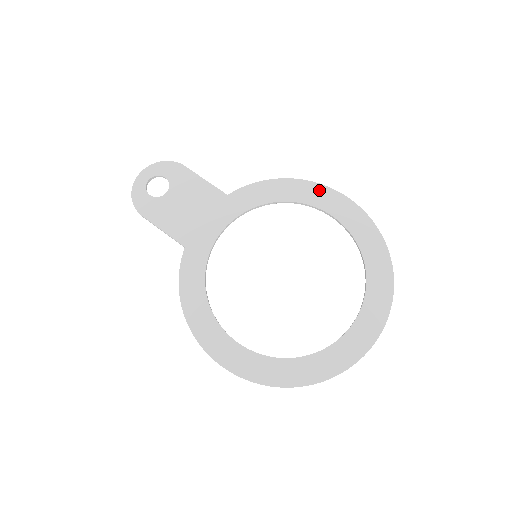
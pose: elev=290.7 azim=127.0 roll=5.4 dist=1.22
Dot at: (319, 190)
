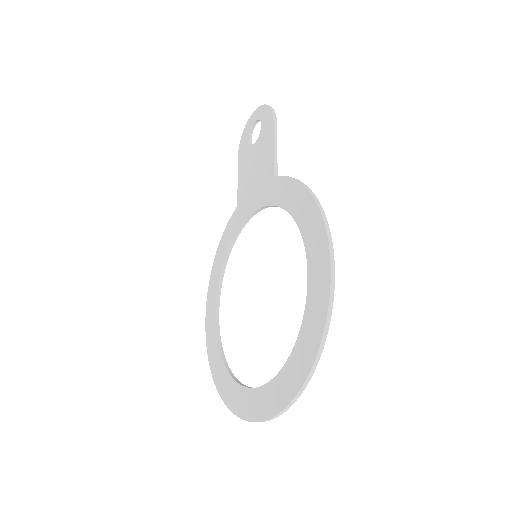
Dot at: (319, 232)
